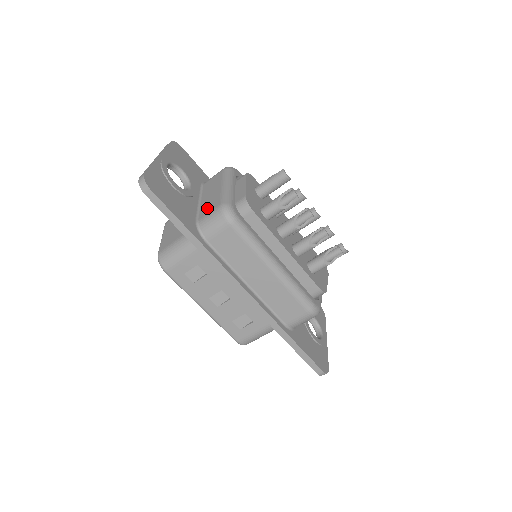
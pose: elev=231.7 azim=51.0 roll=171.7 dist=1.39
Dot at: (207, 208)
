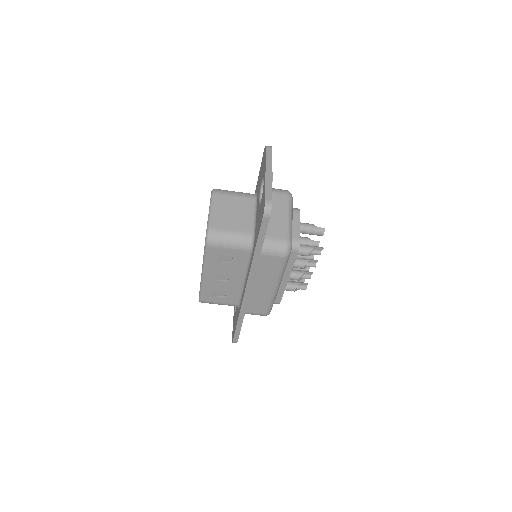
Dot at: (273, 230)
